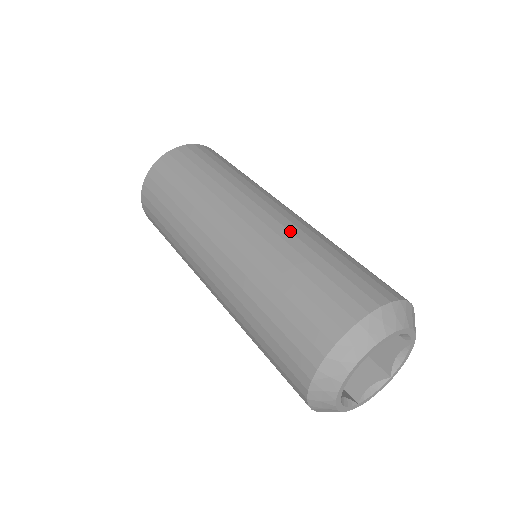
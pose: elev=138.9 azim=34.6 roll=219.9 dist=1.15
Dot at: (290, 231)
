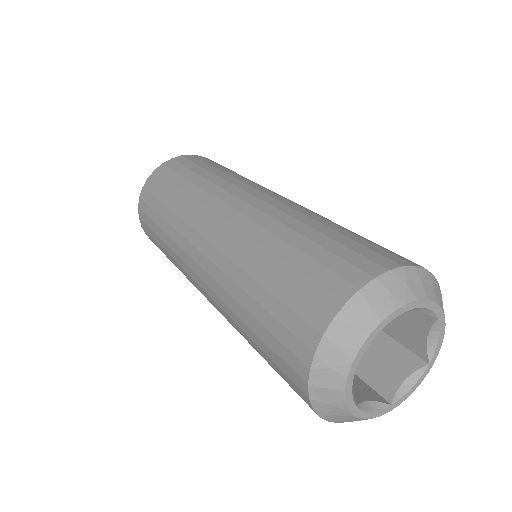
Dot at: occluded
